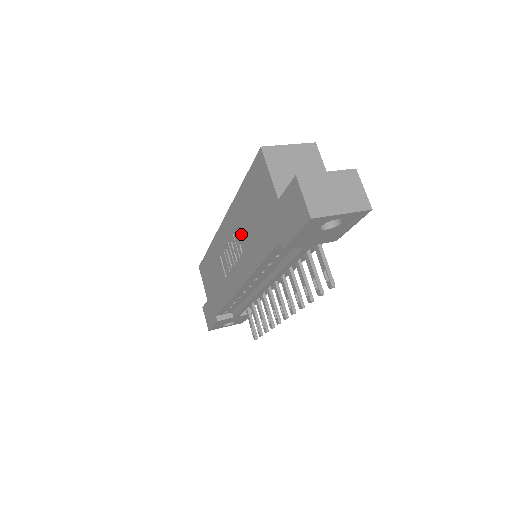
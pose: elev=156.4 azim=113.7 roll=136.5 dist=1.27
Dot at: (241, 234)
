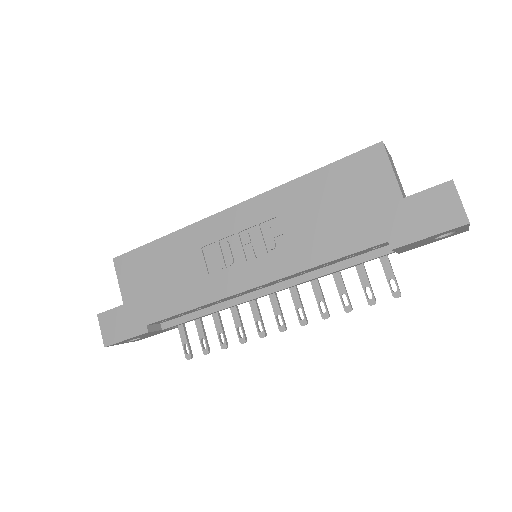
Dot at: (286, 226)
